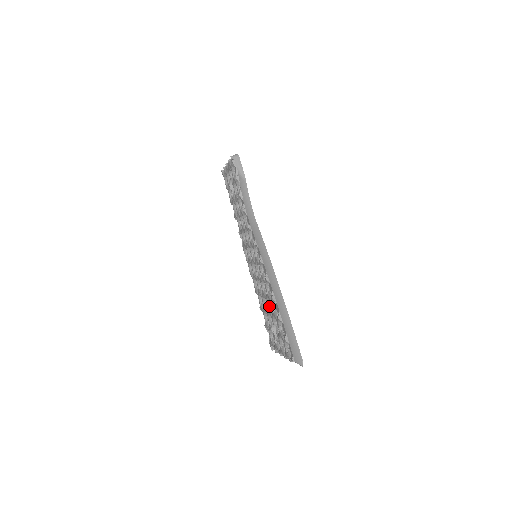
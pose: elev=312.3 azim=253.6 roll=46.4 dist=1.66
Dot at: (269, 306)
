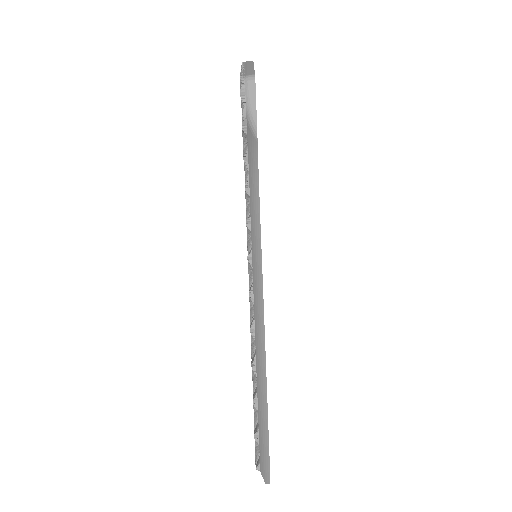
Dot at: occluded
